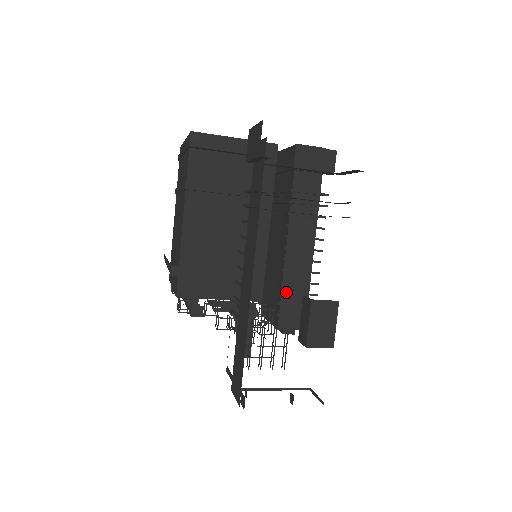
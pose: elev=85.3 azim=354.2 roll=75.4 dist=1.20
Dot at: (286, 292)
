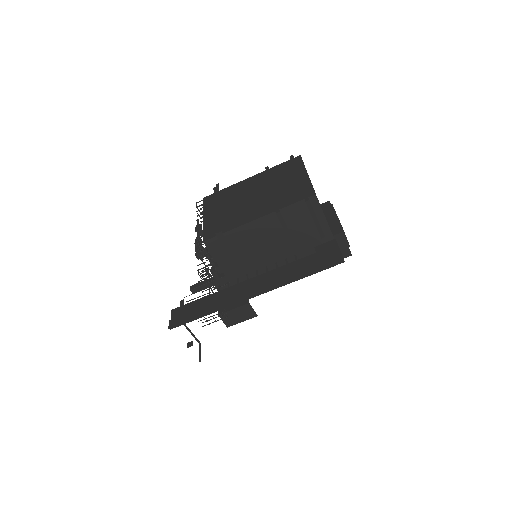
Dot at: occluded
